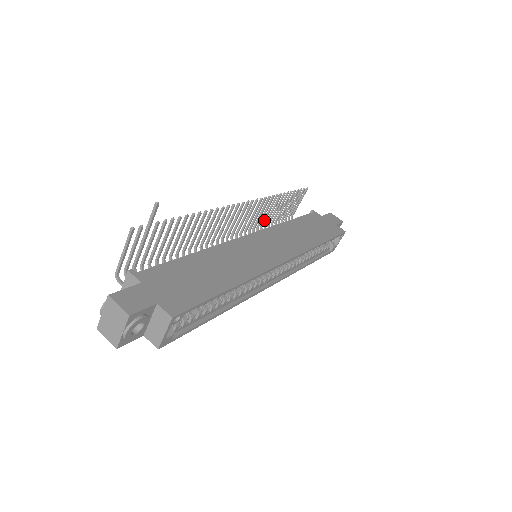
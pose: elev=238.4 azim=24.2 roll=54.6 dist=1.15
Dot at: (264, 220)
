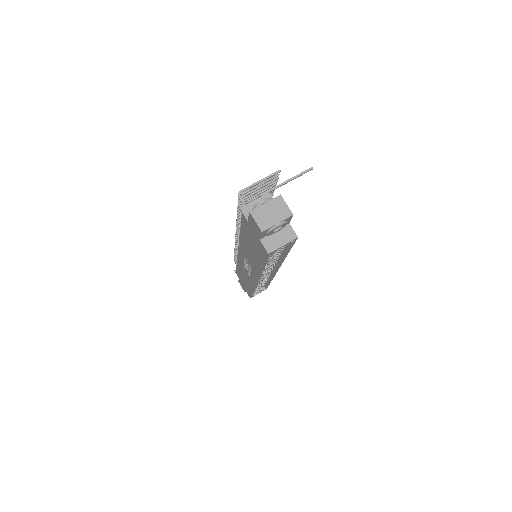
Dot at: occluded
